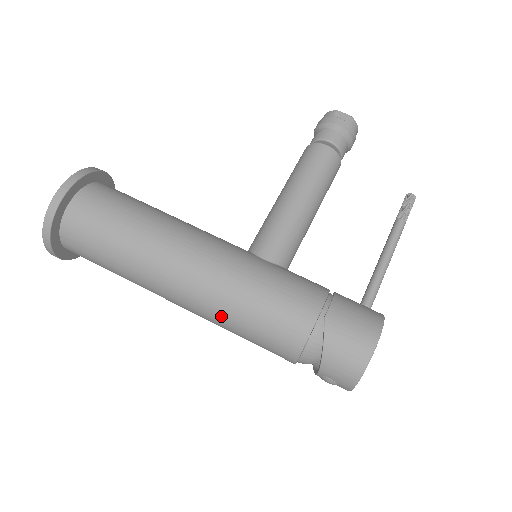
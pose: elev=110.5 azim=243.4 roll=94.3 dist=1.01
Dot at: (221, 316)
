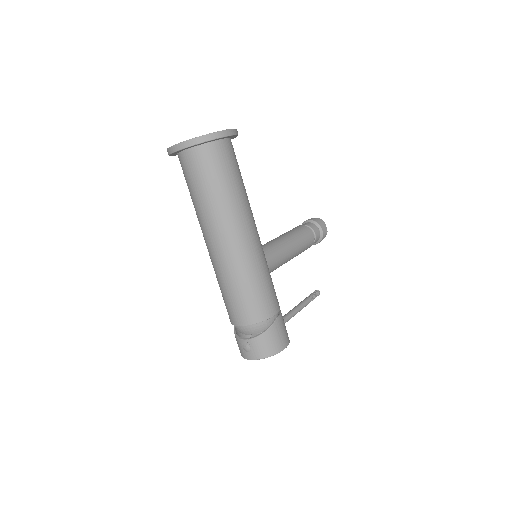
Dot at: (235, 273)
